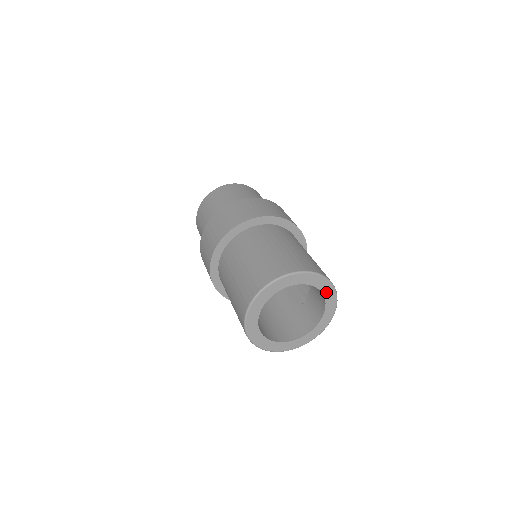
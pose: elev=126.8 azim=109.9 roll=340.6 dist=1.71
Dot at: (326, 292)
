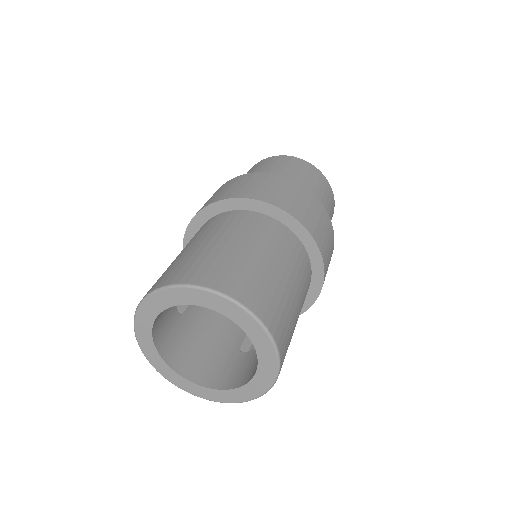
Dot at: (263, 368)
